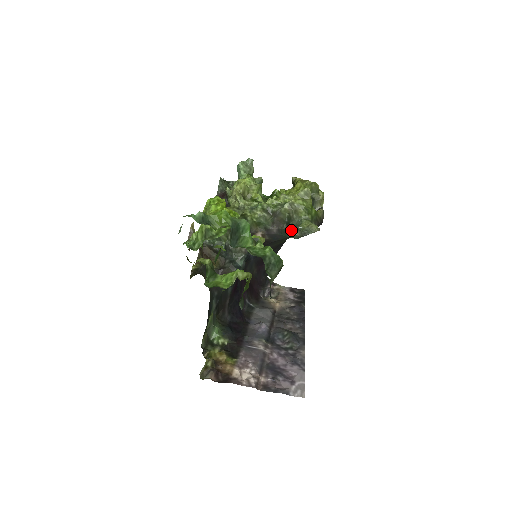
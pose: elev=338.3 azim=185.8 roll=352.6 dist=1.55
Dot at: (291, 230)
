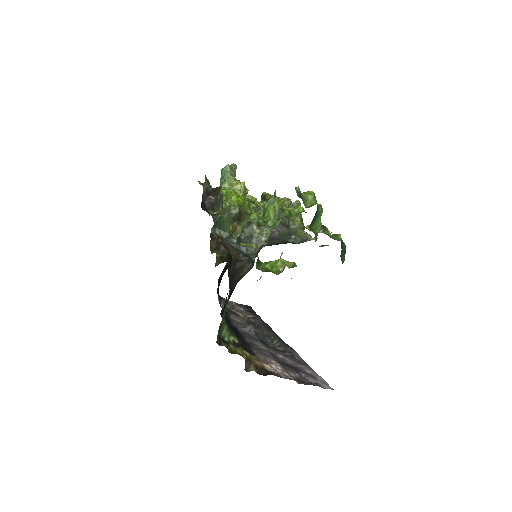
Dot at: (293, 235)
